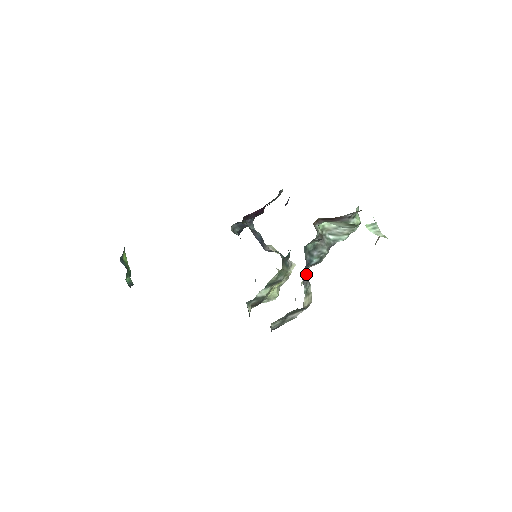
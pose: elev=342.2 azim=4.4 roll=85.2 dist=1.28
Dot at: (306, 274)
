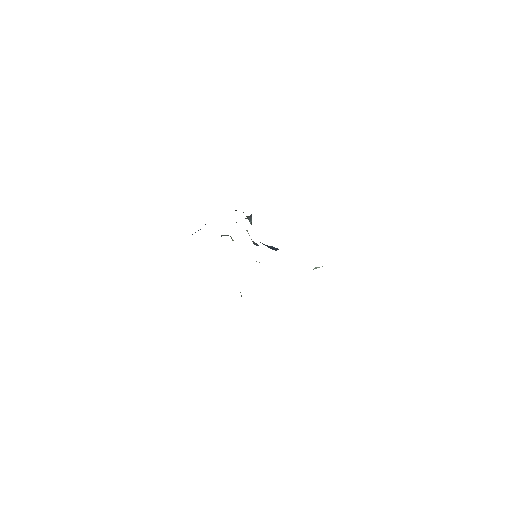
Dot at: occluded
